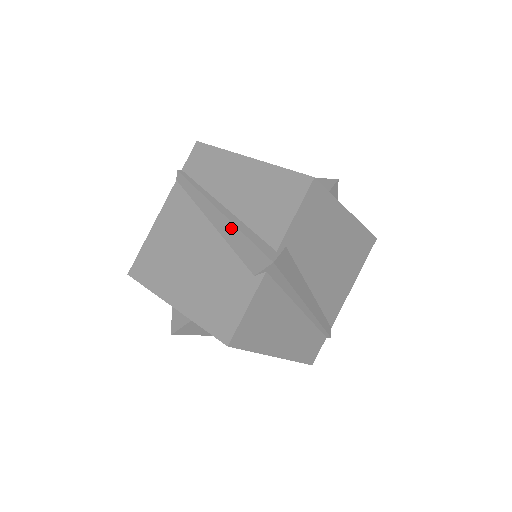
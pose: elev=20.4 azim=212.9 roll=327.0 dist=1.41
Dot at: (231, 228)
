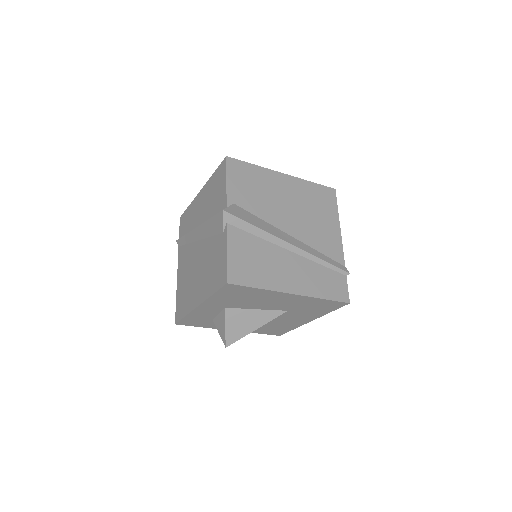
Dot at: (204, 227)
